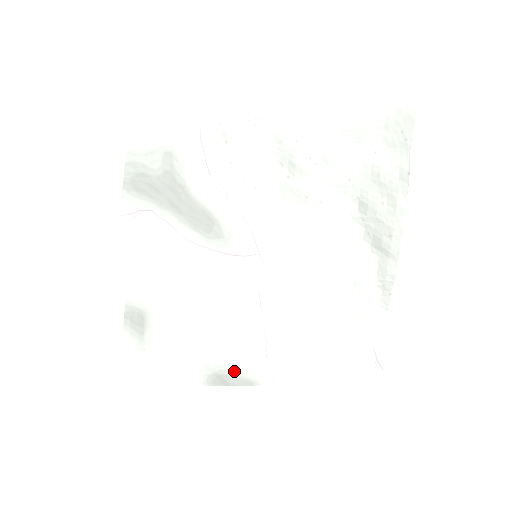
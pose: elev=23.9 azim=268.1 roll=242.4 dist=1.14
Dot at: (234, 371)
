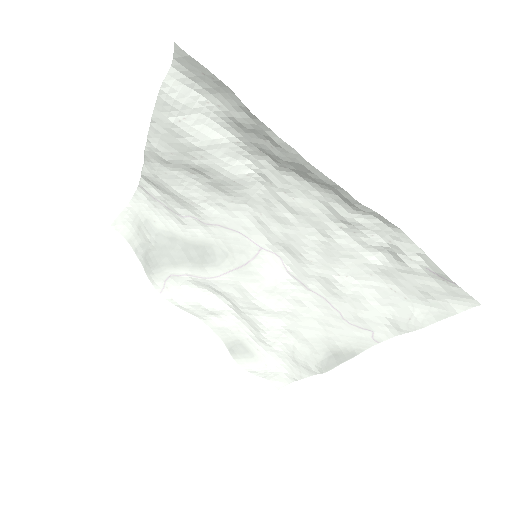
Dot at: (336, 348)
